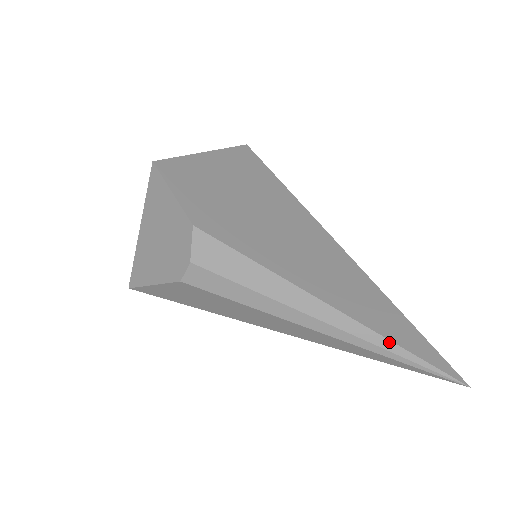
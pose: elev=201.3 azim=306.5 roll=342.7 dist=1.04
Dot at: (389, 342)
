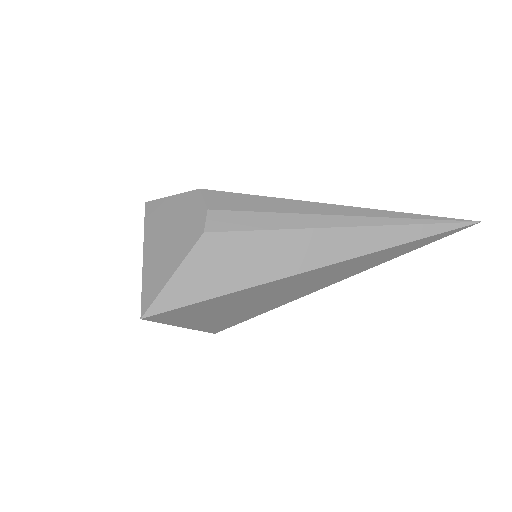
Dot at: (397, 213)
